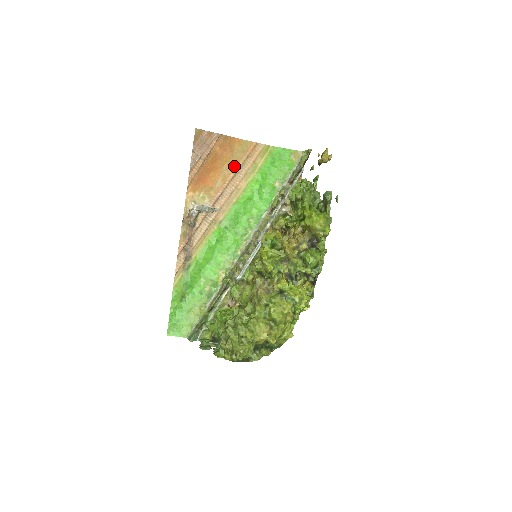
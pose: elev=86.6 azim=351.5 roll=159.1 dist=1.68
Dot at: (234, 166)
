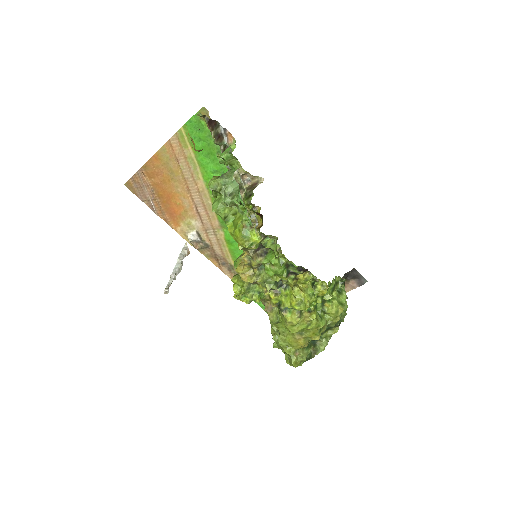
Dot at: (178, 178)
